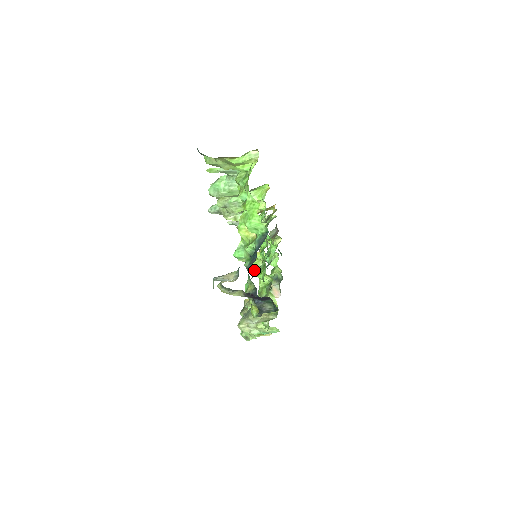
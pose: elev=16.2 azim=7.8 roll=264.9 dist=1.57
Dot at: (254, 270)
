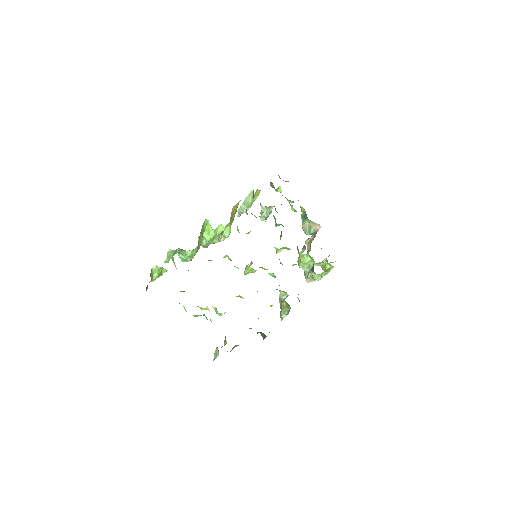
Dot at: occluded
